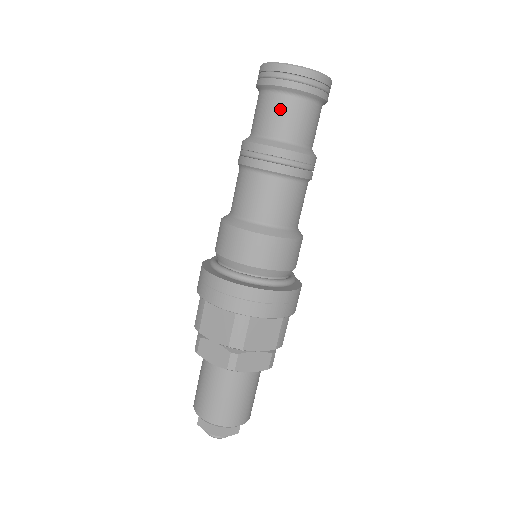
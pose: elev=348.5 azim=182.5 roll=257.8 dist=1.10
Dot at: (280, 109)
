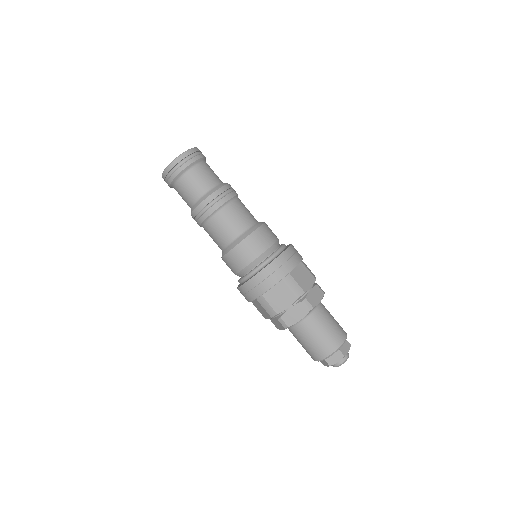
Dot at: (194, 178)
